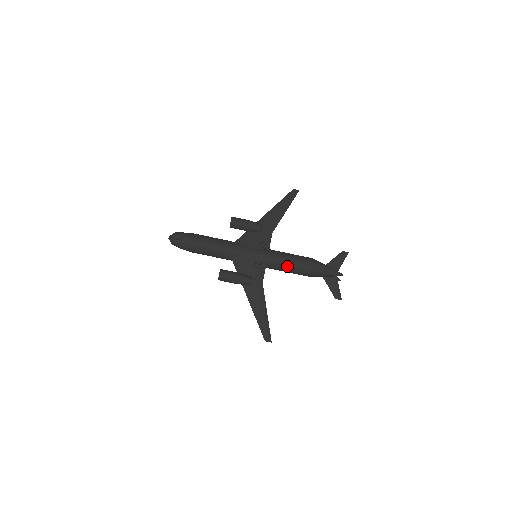
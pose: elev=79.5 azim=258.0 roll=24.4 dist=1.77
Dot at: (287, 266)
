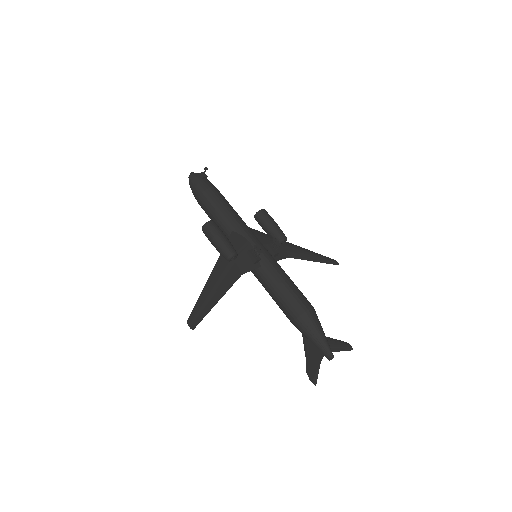
Dot at: (282, 285)
